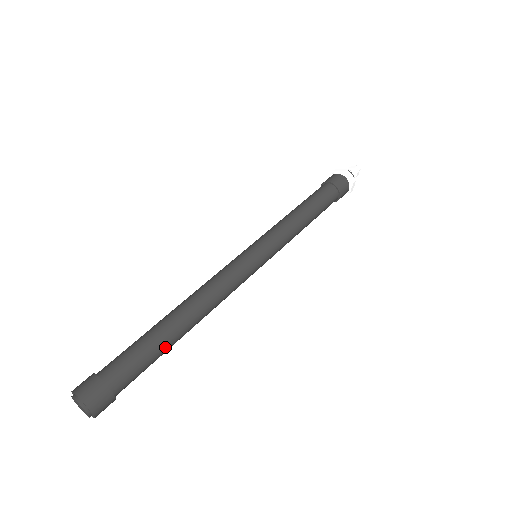
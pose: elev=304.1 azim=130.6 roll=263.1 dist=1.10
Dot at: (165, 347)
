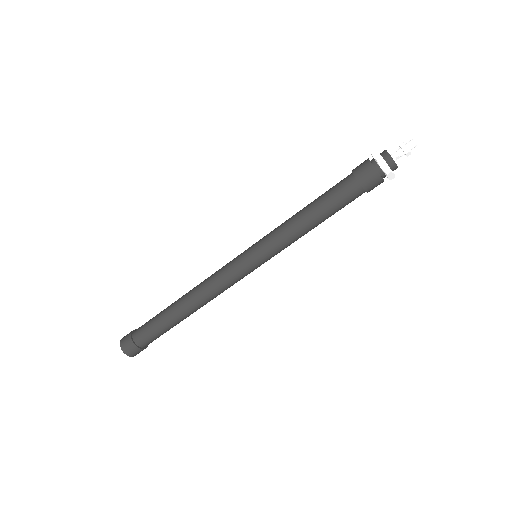
Dot at: (172, 325)
